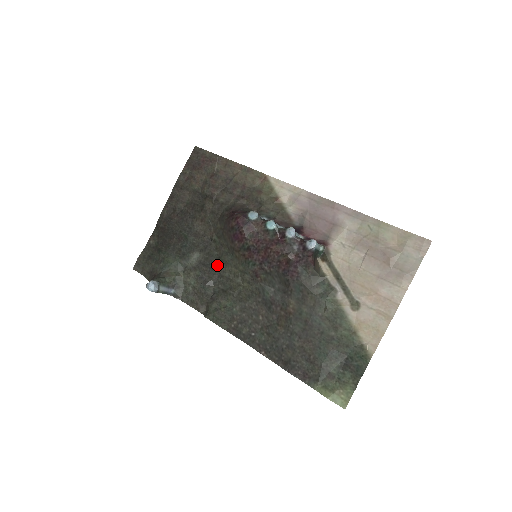
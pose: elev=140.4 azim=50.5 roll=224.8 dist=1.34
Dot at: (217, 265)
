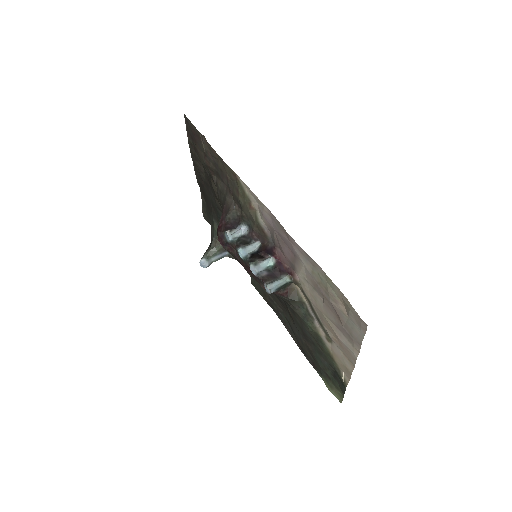
Dot at: occluded
